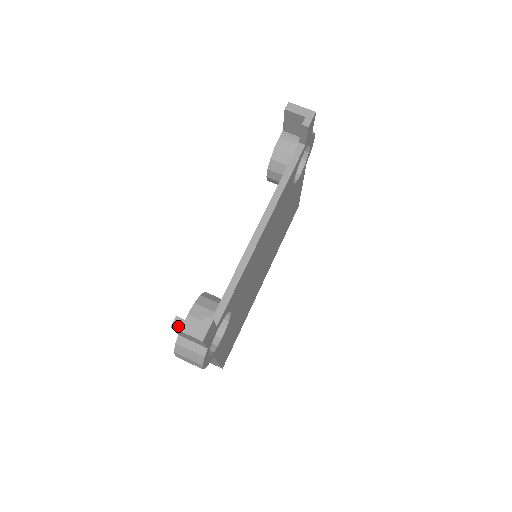
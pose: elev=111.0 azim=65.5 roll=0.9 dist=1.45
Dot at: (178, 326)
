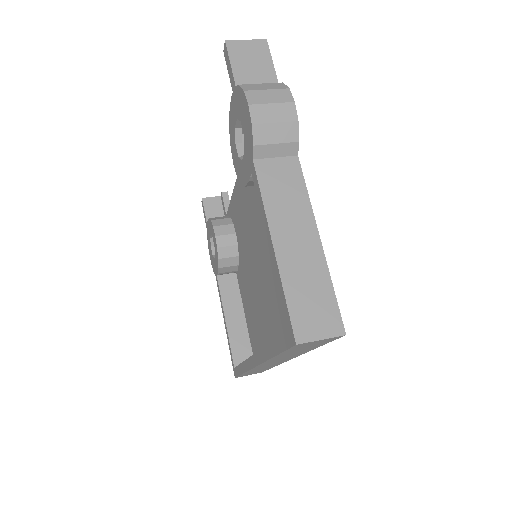
Dot at: (232, 43)
